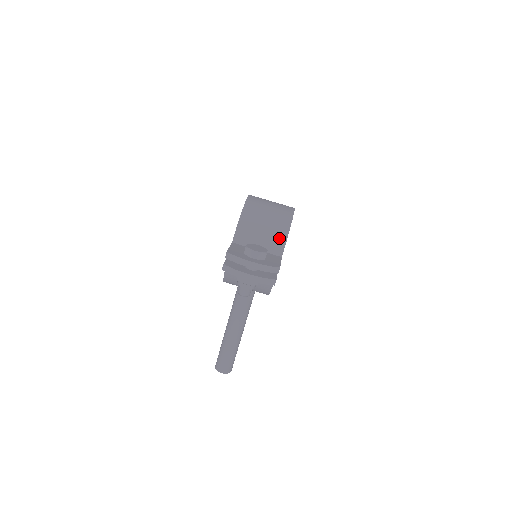
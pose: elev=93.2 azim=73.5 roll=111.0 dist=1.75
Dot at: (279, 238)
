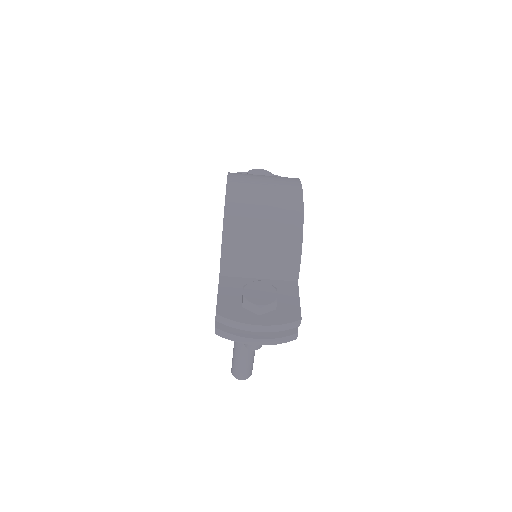
Dot at: (289, 256)
